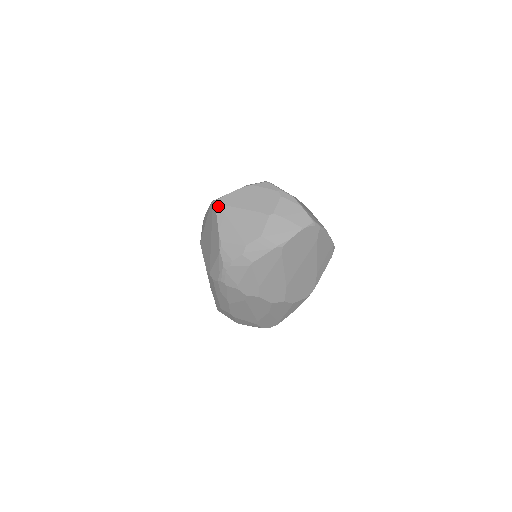
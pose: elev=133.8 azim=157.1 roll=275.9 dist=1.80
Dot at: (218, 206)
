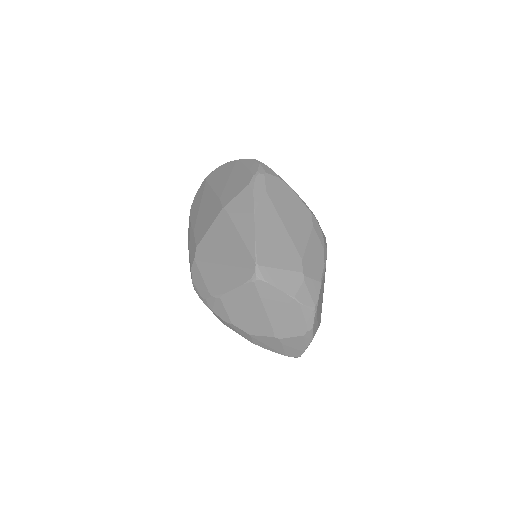
Dot at: (252, 284)
